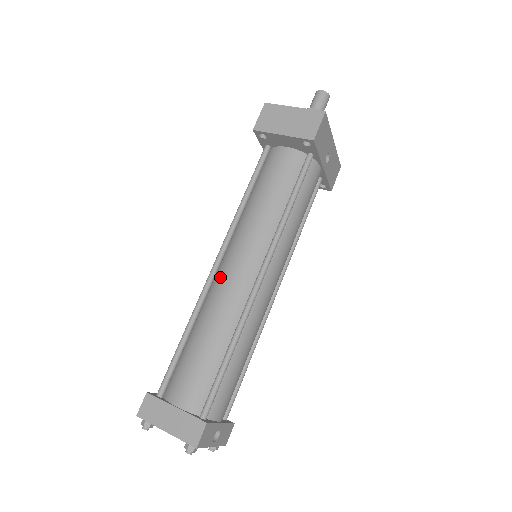
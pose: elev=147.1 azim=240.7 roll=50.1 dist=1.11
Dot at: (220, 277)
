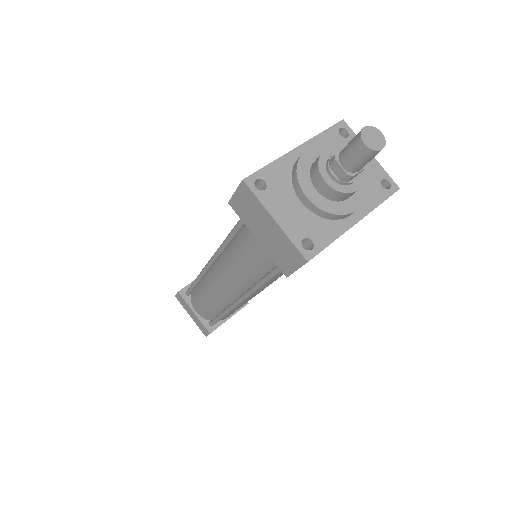
Dot at: (216, 272)
